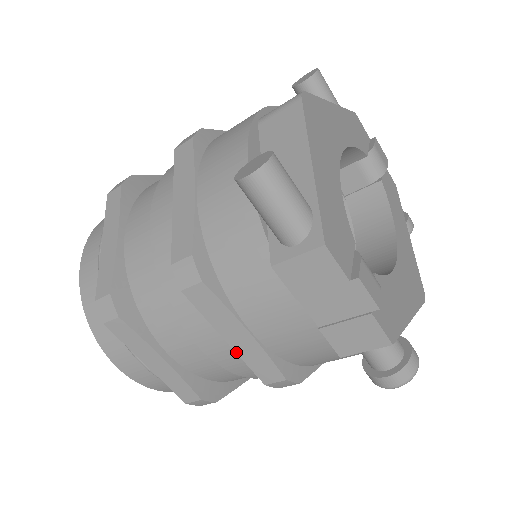
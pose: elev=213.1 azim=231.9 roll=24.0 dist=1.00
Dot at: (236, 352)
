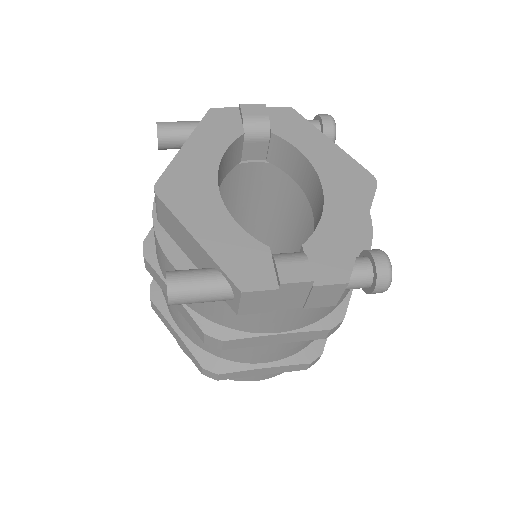
Dot at: occluded
